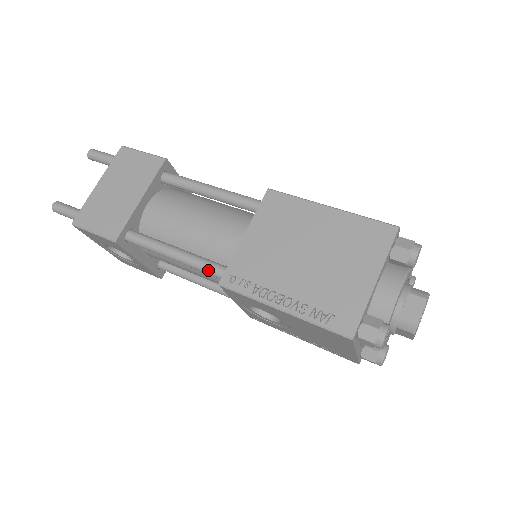
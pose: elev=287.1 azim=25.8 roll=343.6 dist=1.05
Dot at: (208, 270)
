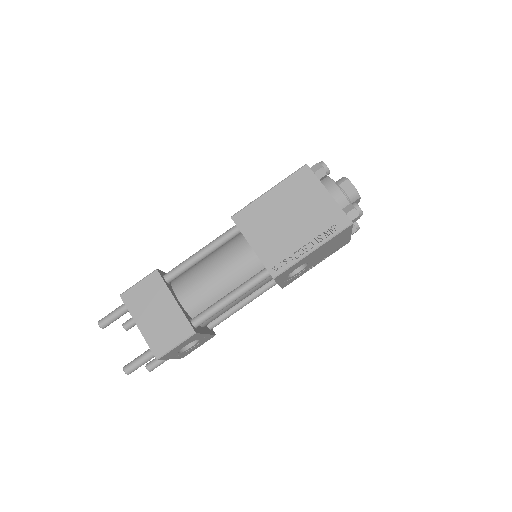
Dot at: (257, 283)
